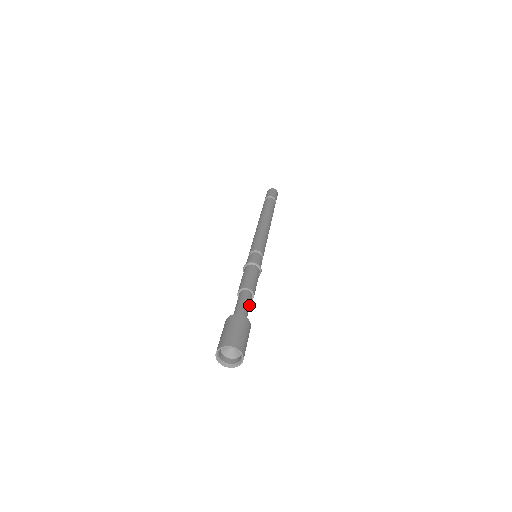
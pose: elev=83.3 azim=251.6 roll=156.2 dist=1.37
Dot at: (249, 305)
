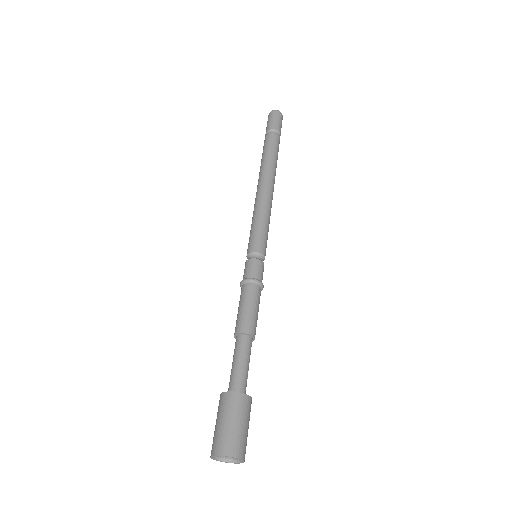
Dot at: (248, 359)
